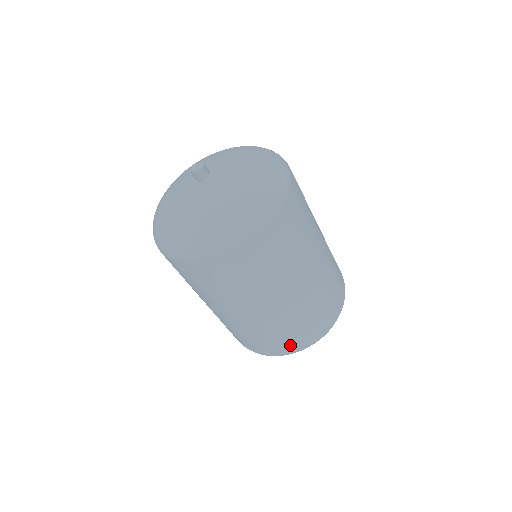
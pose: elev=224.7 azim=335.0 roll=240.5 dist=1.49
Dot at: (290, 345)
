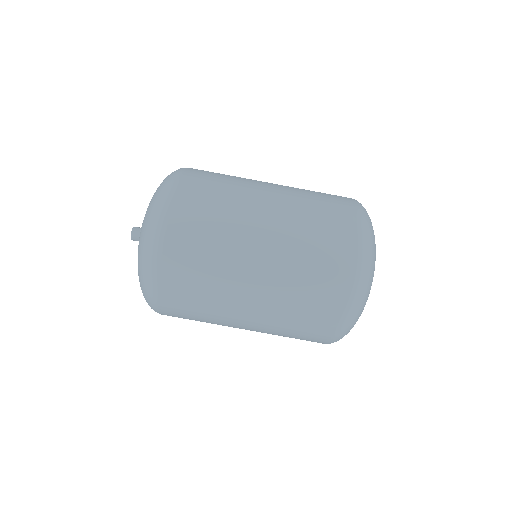
Dot at: (338, 280)
